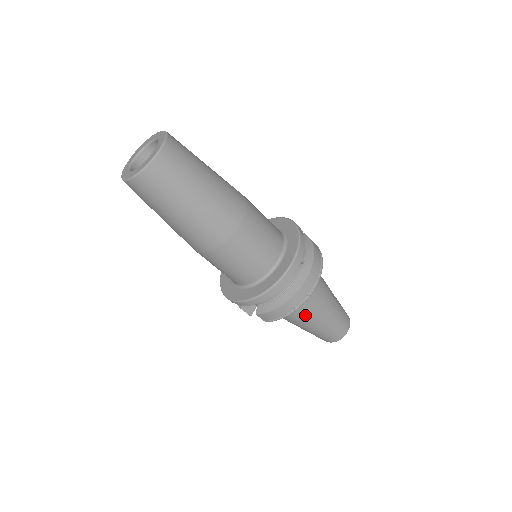
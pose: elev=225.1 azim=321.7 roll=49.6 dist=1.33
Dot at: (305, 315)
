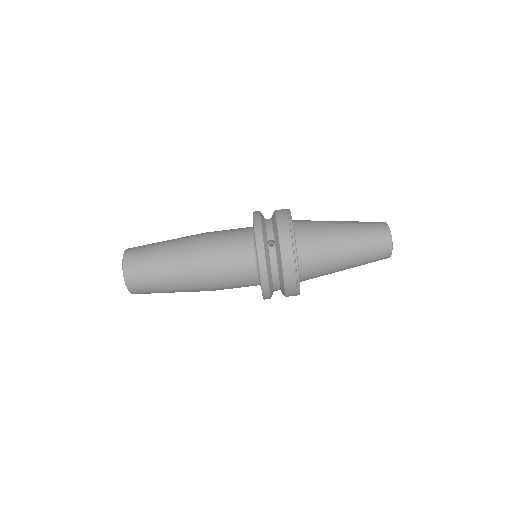
Dot at: (326, 267)
